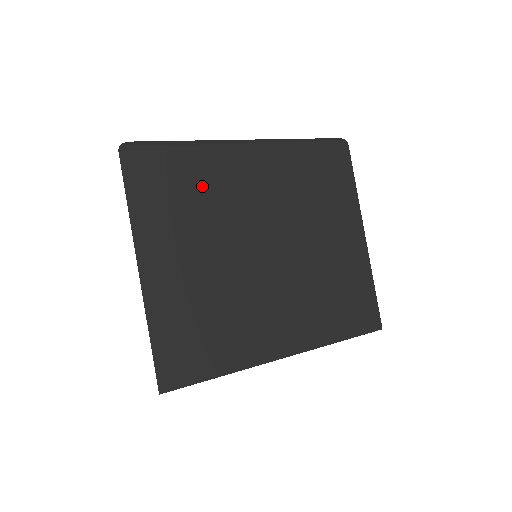
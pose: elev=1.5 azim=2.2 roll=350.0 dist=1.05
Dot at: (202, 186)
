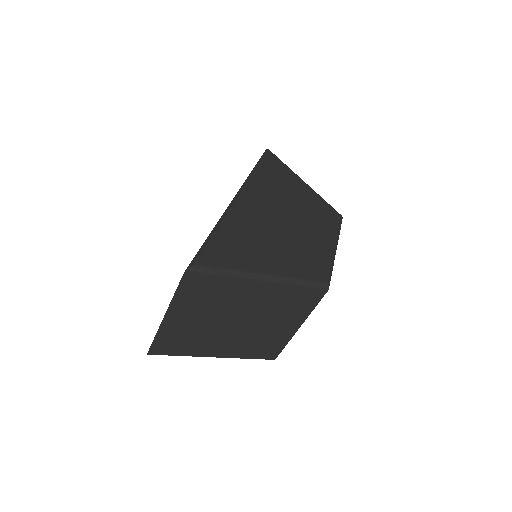
Dot at: (221, 293)
